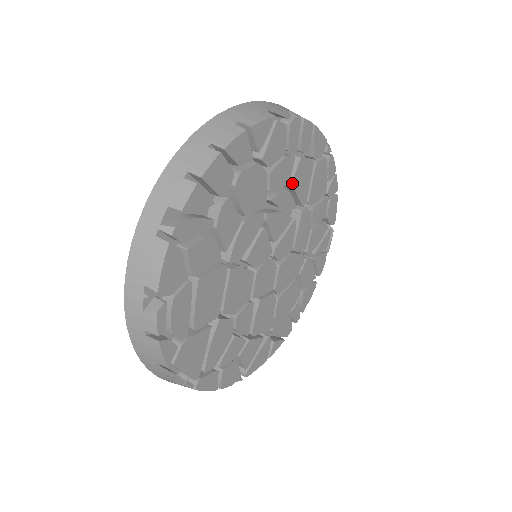
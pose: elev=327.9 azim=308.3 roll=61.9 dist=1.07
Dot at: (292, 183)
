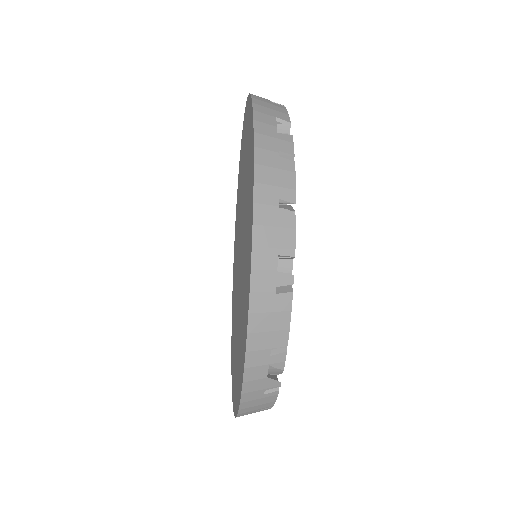
Dot at: occluded
